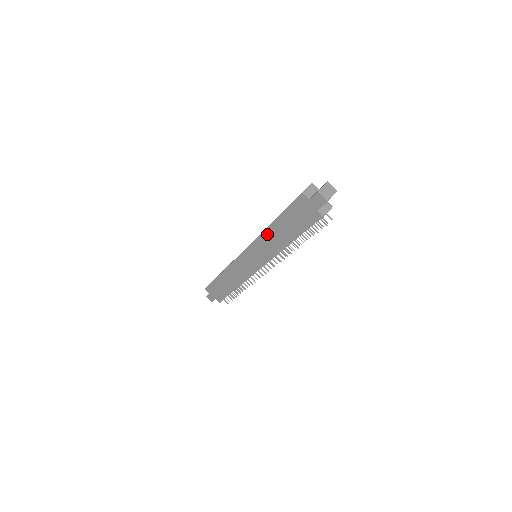
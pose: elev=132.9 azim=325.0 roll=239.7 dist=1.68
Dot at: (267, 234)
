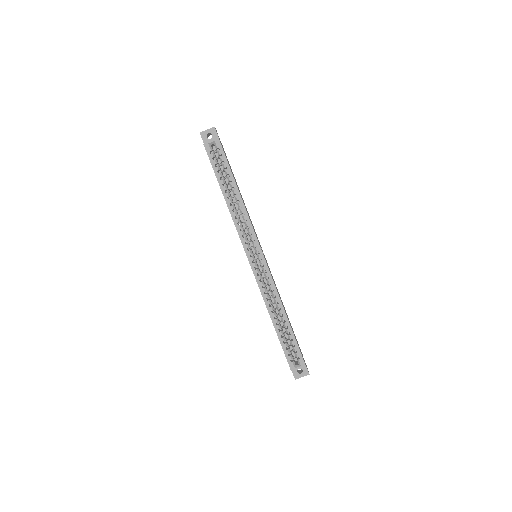
Dot at: (266, 306)
